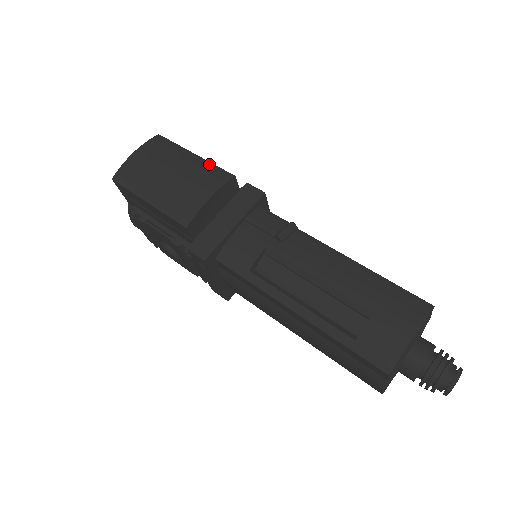
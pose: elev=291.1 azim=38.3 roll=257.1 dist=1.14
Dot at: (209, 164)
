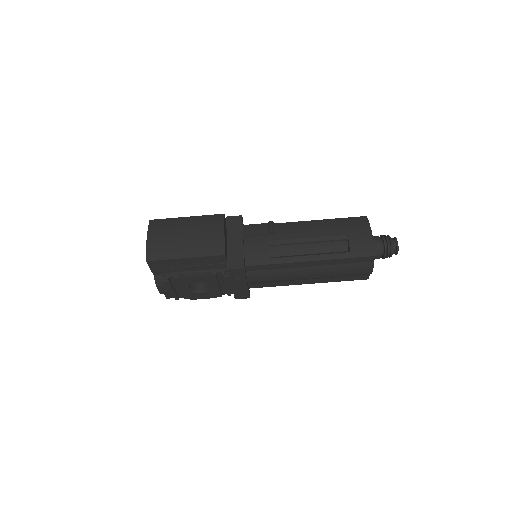
Dot at: (202, 217)
